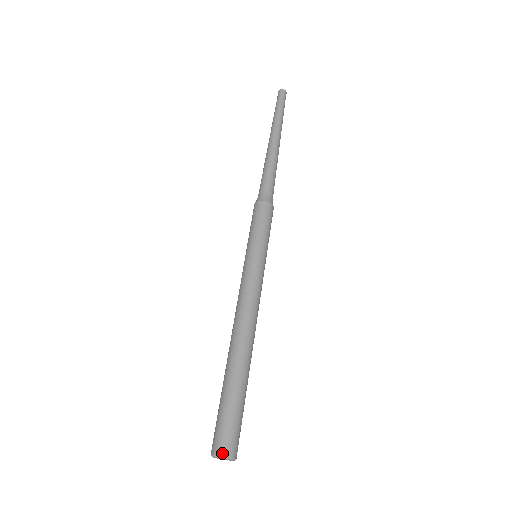
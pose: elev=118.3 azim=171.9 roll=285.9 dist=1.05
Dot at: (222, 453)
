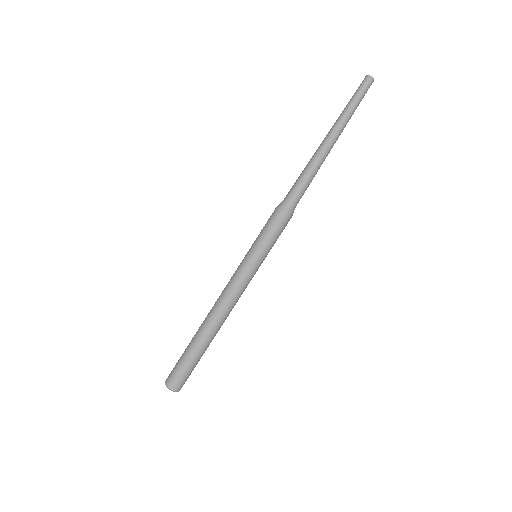
Dot at: (170, 387)
